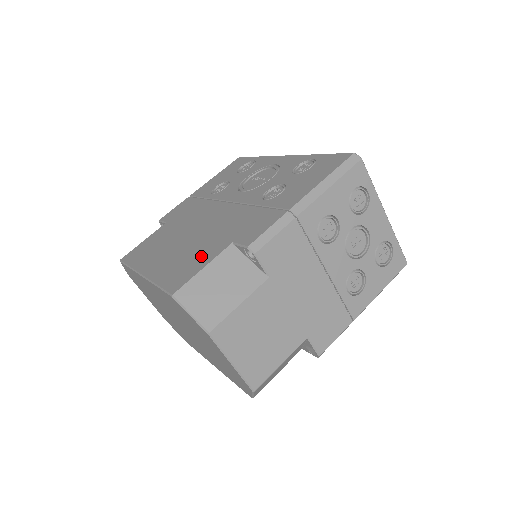
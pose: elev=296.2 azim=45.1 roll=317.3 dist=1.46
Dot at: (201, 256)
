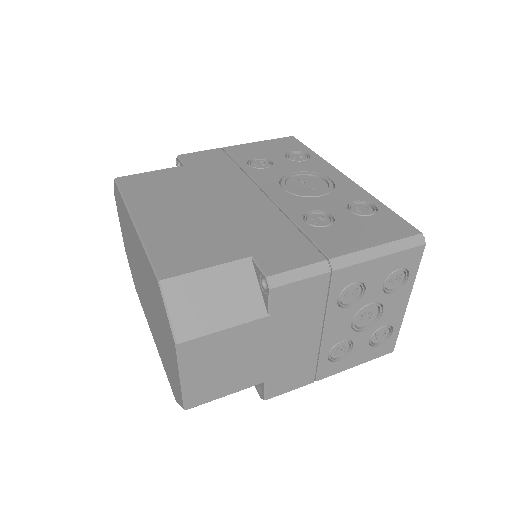
Dot at: (210, 248)
